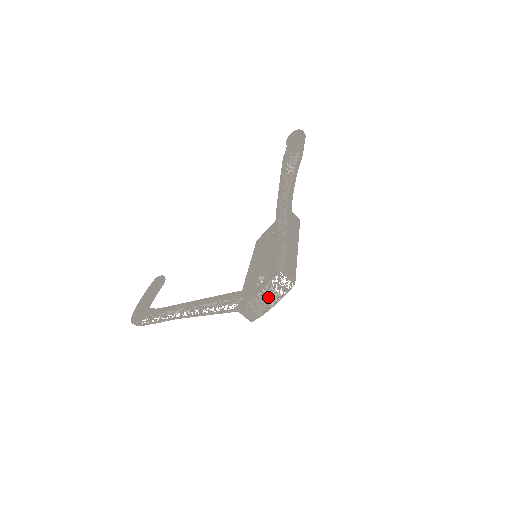
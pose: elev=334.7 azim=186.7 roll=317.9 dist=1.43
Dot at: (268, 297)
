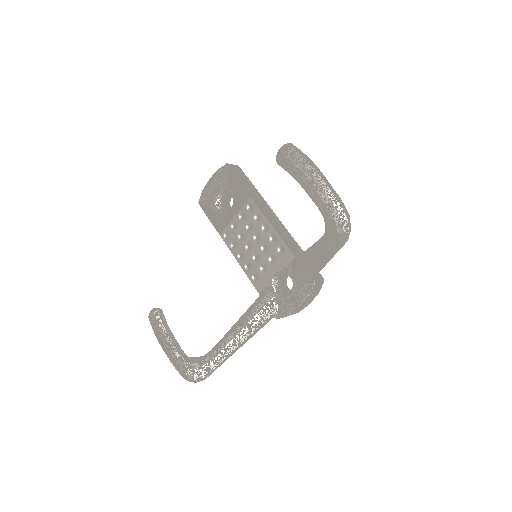
Dot at: (307, 302)
